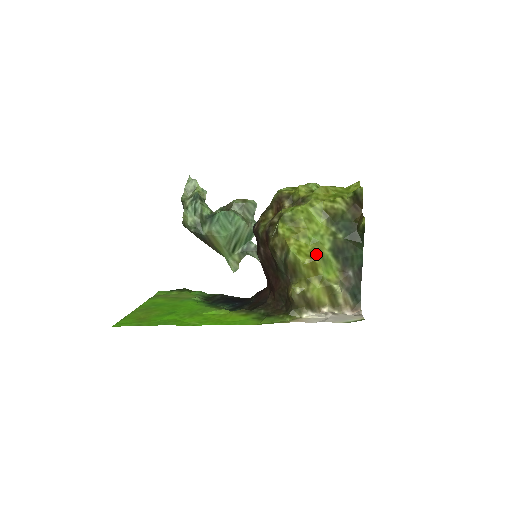
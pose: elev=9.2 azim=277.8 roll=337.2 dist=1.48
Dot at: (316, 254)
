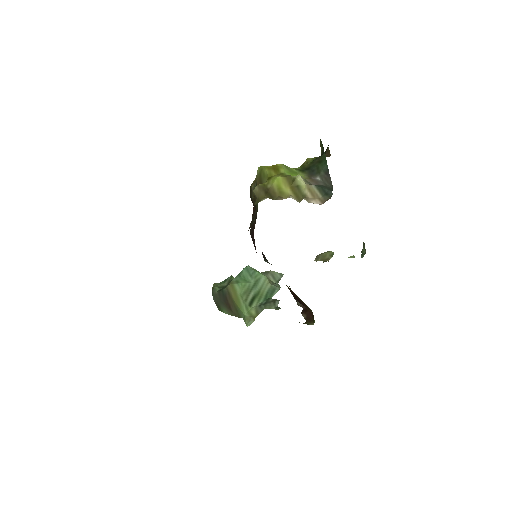
Dot at: occluded
